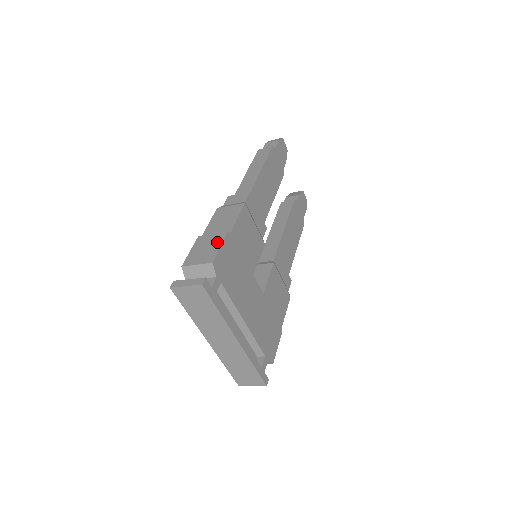
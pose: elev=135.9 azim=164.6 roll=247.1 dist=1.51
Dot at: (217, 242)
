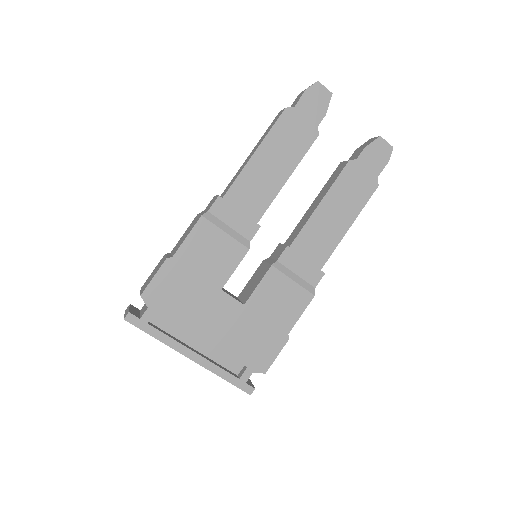
Dot at: (157, 269)
